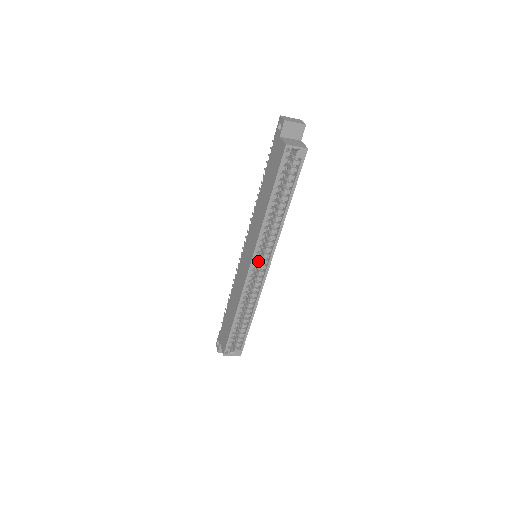
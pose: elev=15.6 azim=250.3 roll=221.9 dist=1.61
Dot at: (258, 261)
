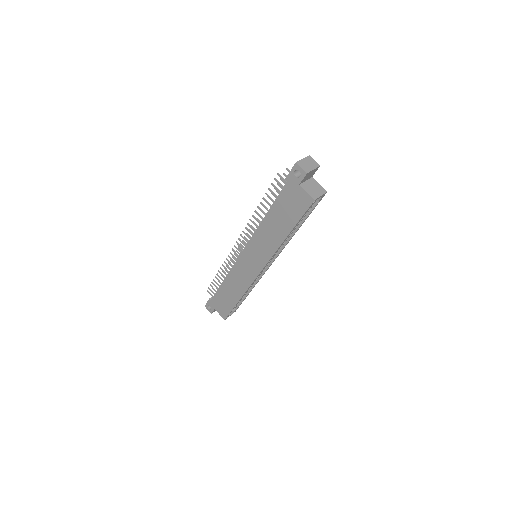
Dot at: occluded
